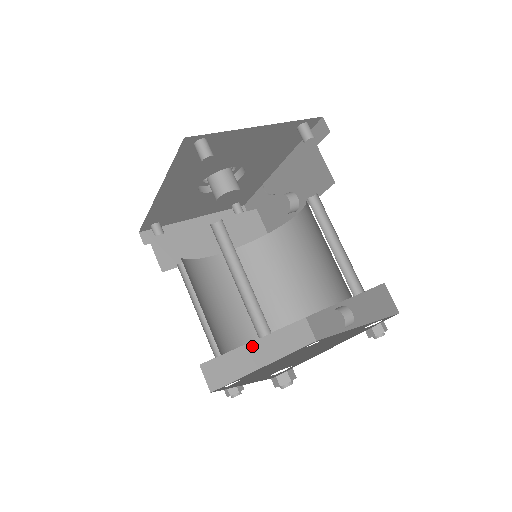
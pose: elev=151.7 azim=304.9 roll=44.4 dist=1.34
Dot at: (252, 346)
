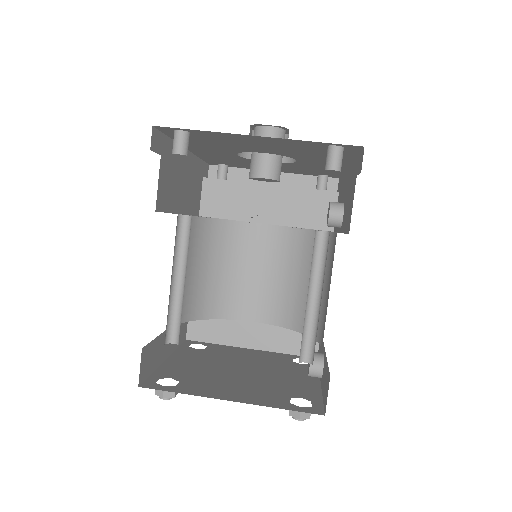
Dot at: (246, 325)
